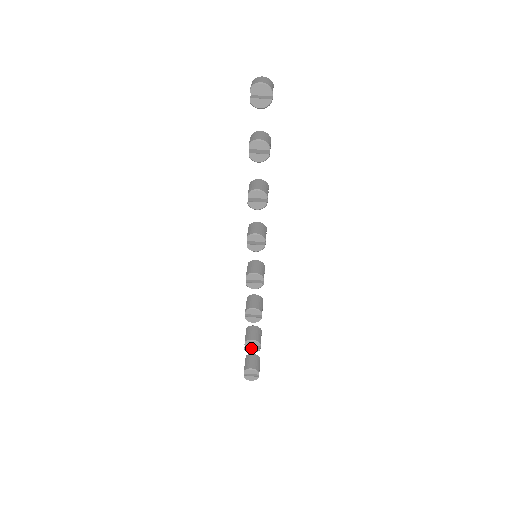
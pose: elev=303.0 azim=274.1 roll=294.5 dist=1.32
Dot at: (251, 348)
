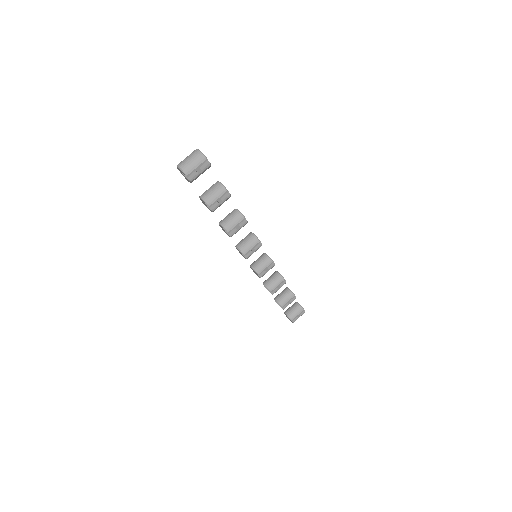
Dot at: occluded
